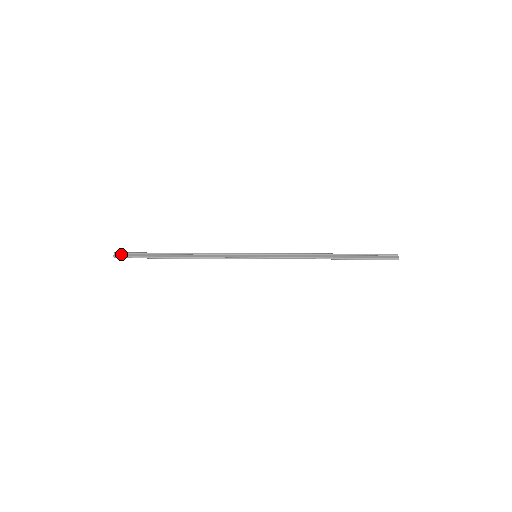
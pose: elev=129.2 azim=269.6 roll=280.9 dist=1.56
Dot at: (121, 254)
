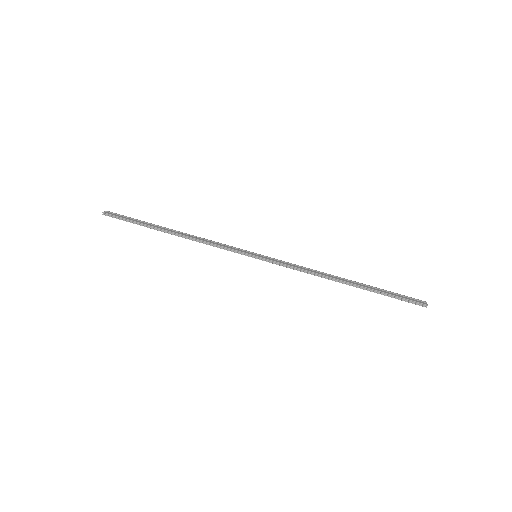
Dot at: (112, 213)
